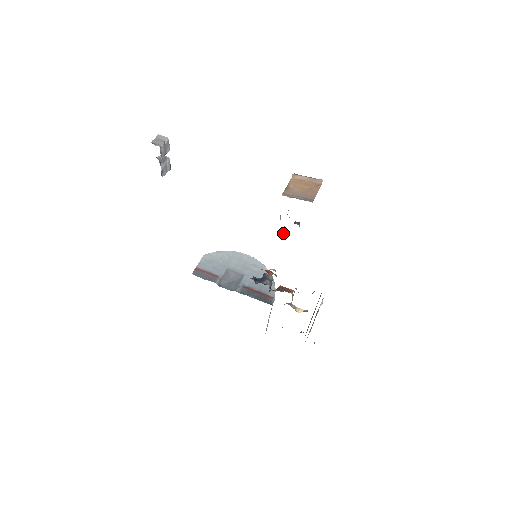
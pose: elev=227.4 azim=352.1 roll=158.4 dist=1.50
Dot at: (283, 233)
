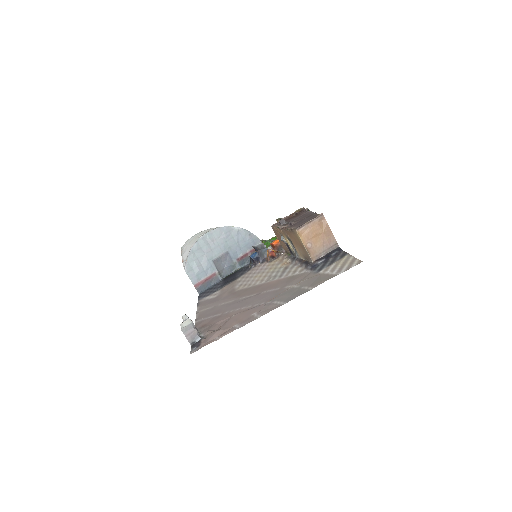
Dot at: (286, 243)
